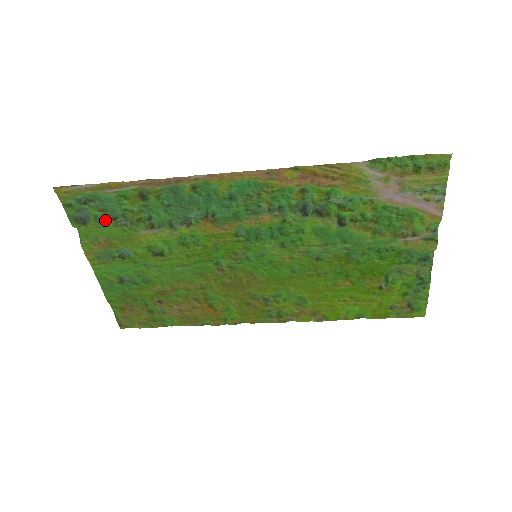
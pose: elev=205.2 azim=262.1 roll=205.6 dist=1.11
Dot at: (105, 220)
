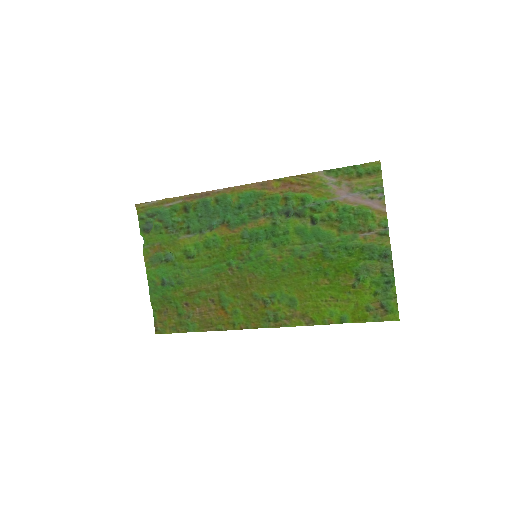
Dot at: (161, 229)
